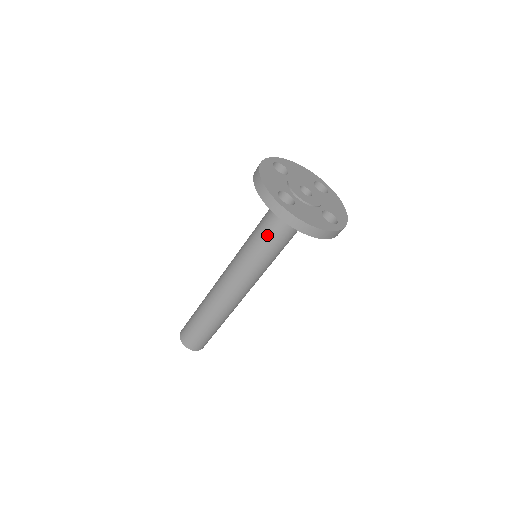
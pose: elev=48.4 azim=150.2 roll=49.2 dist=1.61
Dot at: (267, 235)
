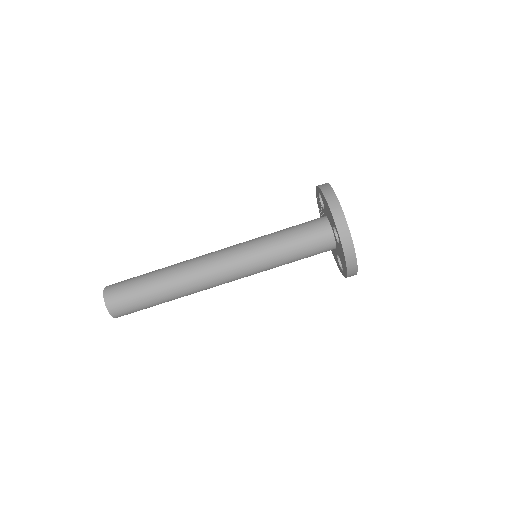
Dot at: (288, 228)
